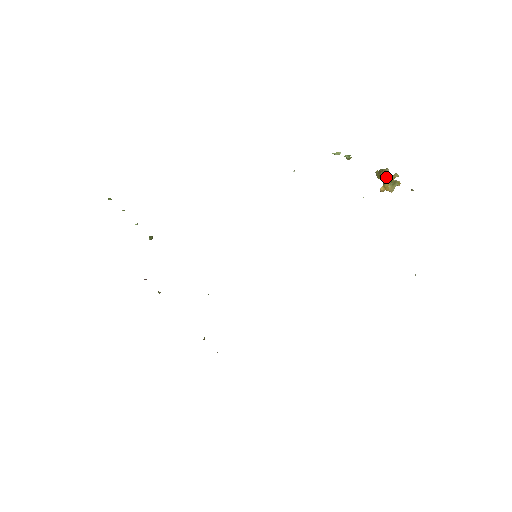
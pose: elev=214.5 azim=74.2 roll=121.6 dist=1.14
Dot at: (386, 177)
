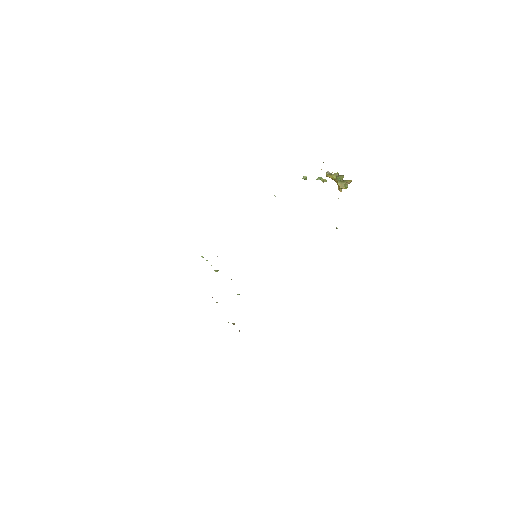
Dot at: occluded
